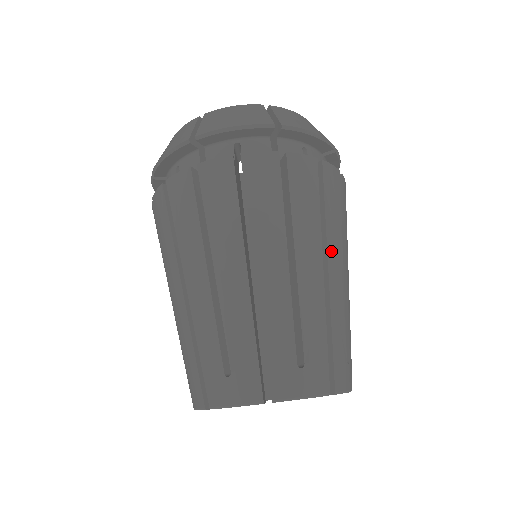
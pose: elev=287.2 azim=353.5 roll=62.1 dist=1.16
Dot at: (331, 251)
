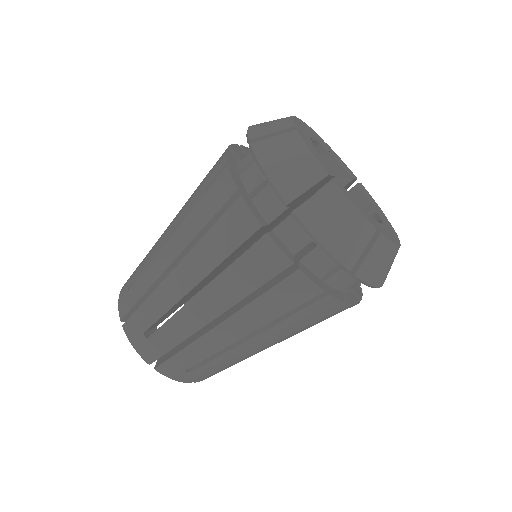
Dot at: occluded
